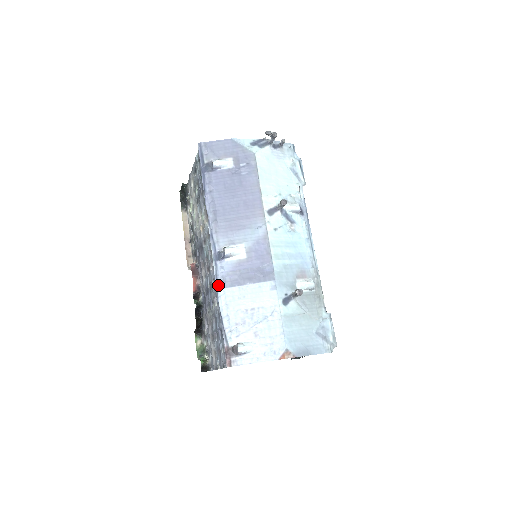
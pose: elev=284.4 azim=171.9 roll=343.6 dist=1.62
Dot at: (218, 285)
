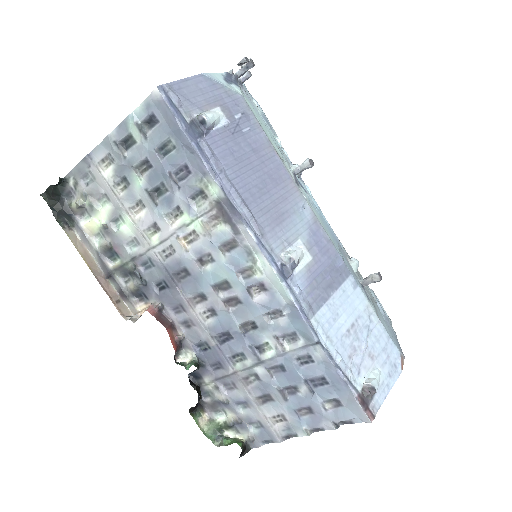
Dot at: (306, 315)
